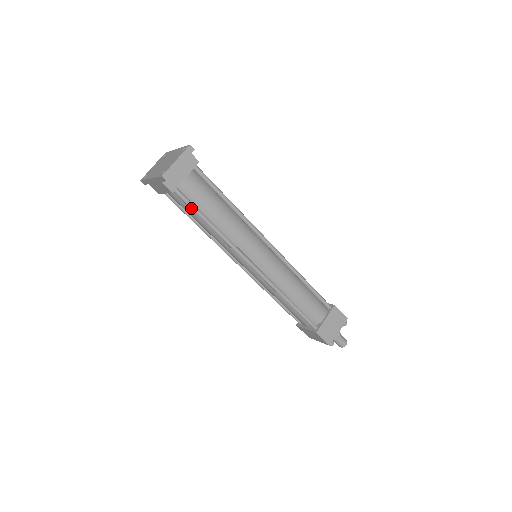
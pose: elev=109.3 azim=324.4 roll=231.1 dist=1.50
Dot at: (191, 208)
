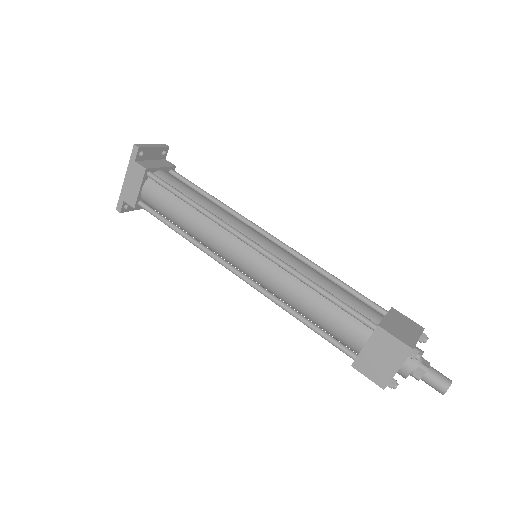
Dot at: (167, 186)
